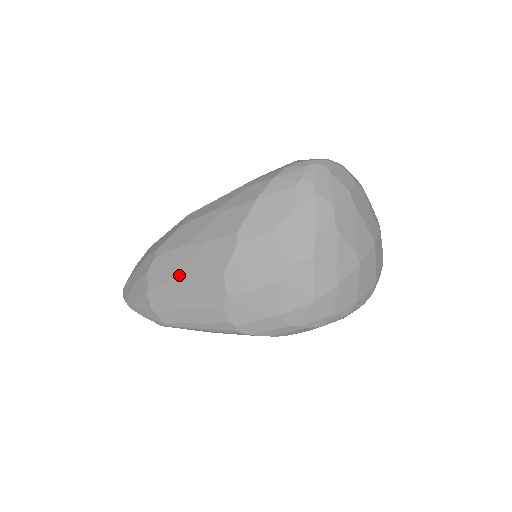
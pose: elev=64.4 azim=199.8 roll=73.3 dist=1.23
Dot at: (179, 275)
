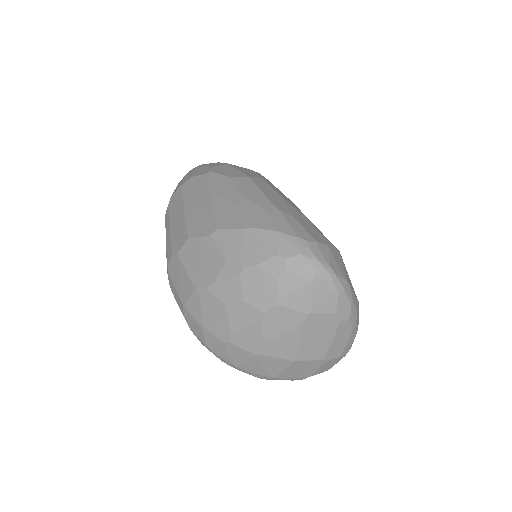
Dot at: (188, 204)
